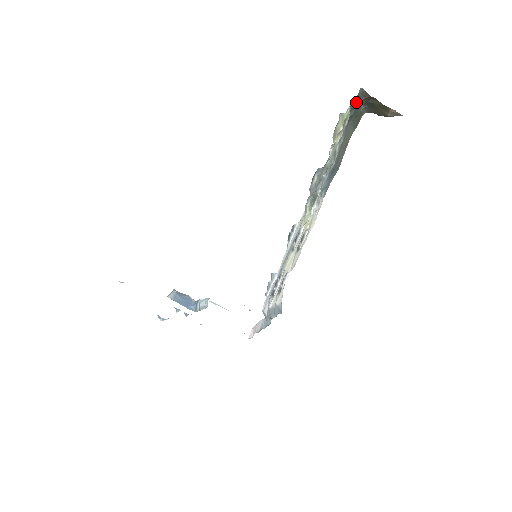
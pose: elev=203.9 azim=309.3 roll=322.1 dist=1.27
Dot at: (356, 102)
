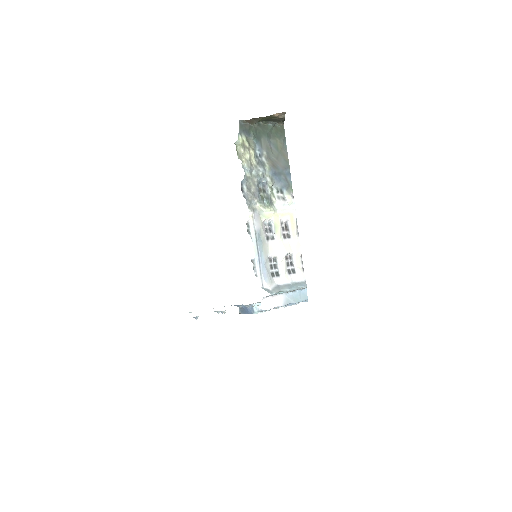
Dot at: (246, 129)
